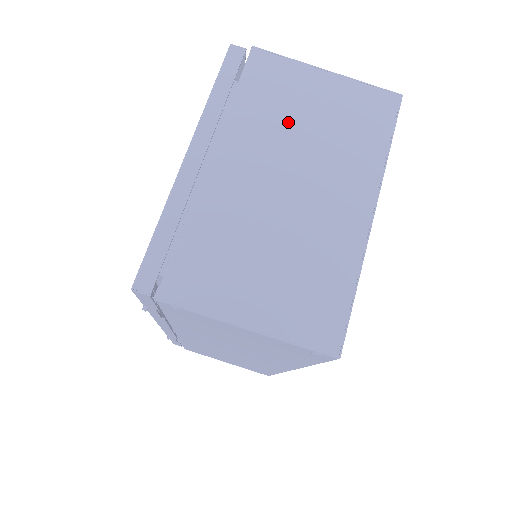
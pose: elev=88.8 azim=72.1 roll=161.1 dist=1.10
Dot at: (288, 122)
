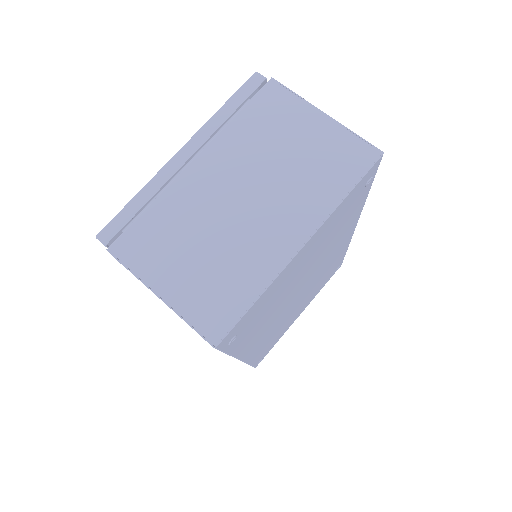
Dot at: (269, 148)
